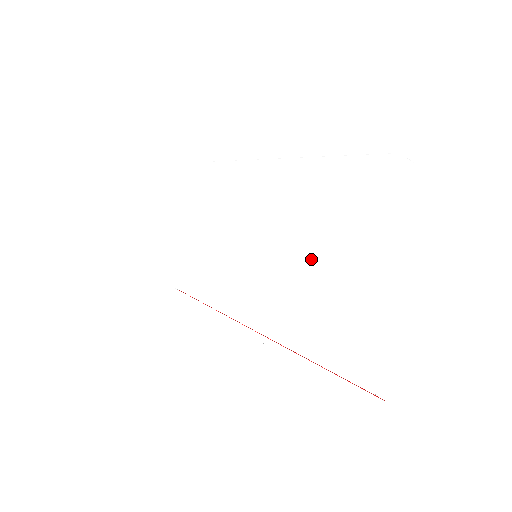
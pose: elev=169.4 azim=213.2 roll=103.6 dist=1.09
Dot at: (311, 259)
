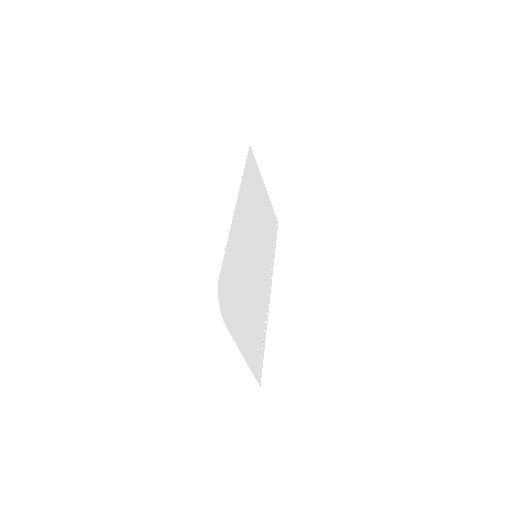
Dot at: (247, 290)
